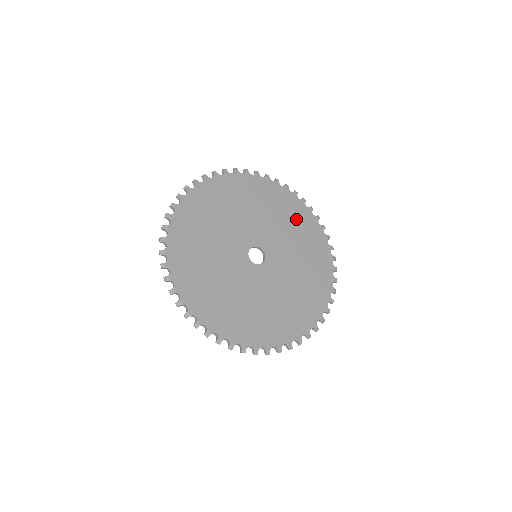
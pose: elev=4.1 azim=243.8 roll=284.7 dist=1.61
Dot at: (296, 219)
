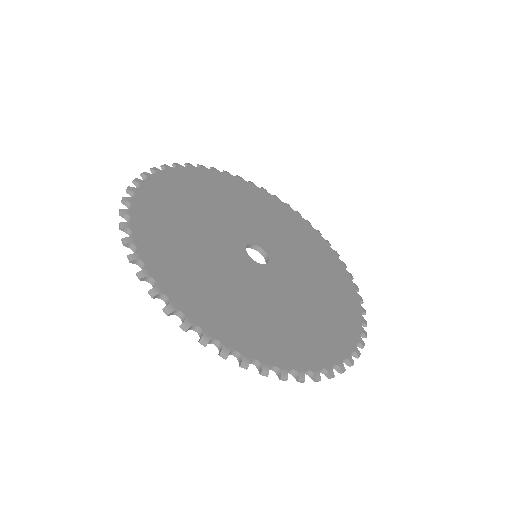
Dot at: (270, 208)
